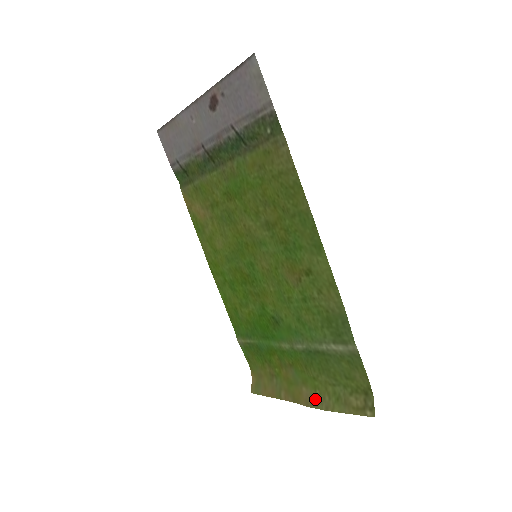
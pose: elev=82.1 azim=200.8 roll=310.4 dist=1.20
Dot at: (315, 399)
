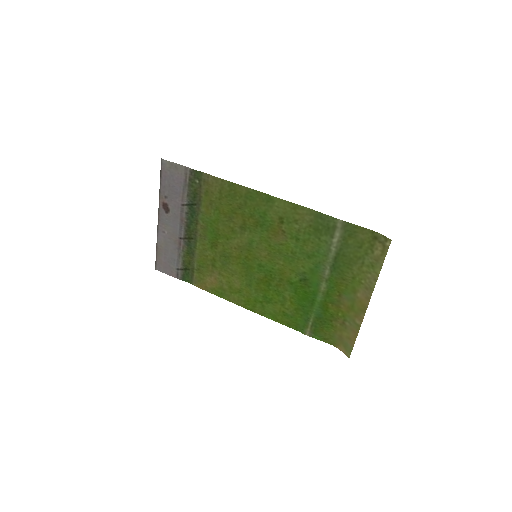
Dot at: (367, 287)
